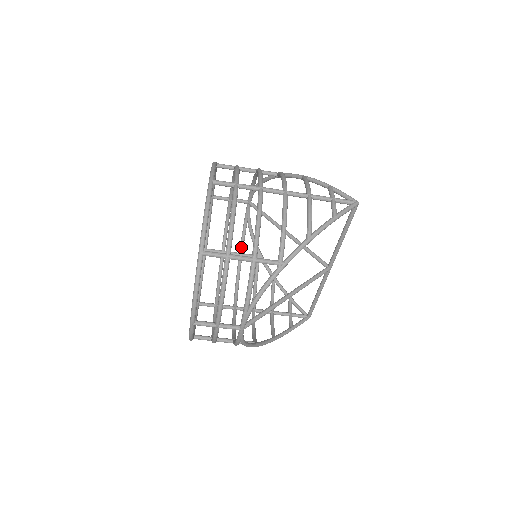
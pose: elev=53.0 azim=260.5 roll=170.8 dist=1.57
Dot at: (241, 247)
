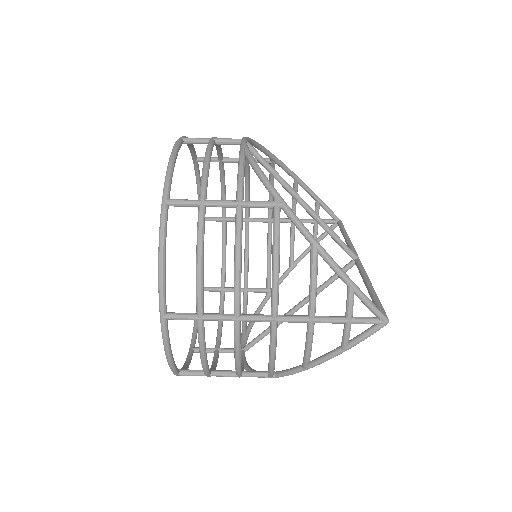
Dot at: occluded
